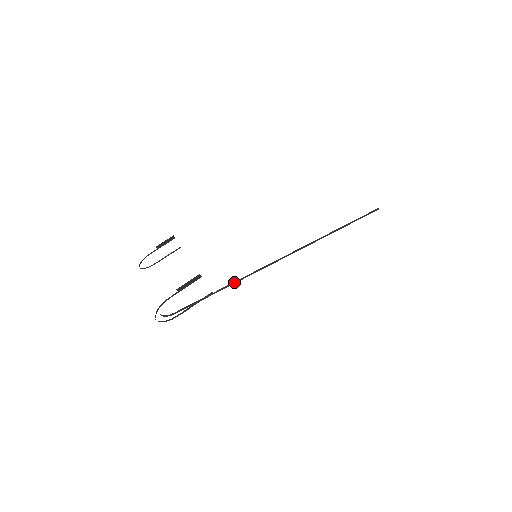
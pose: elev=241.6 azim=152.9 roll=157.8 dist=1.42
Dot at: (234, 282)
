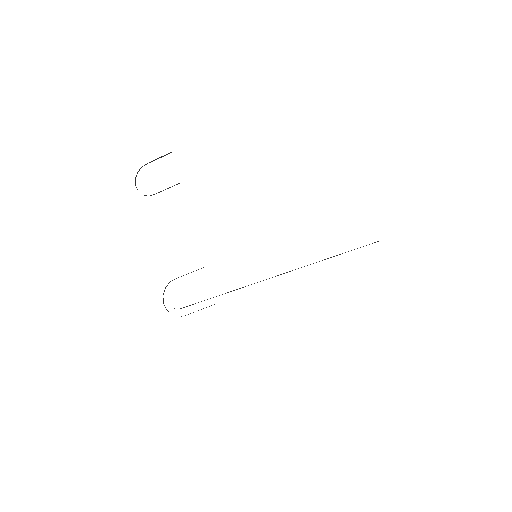
Dot at: (233, 290)
